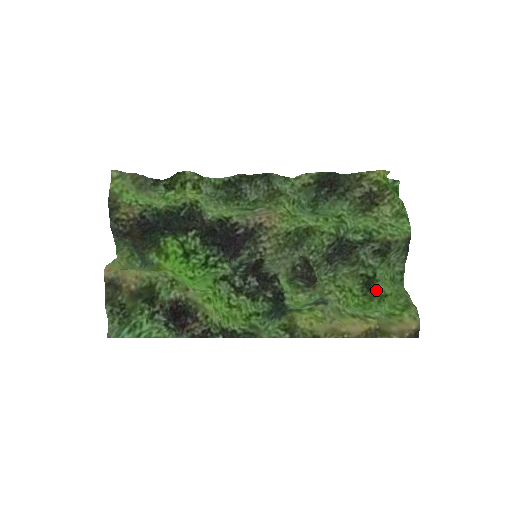
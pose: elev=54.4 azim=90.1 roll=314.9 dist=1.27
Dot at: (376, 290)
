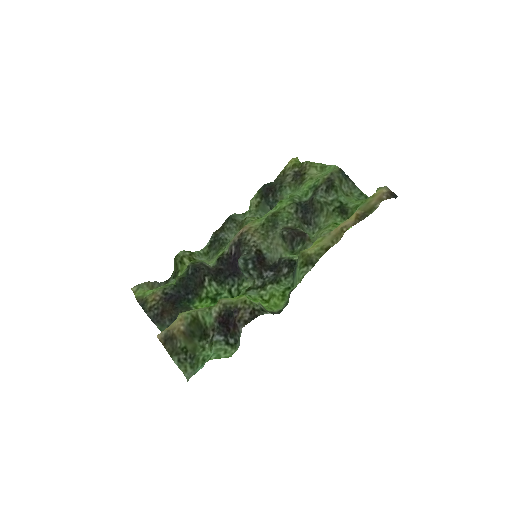
Dot at: (350, 209)
